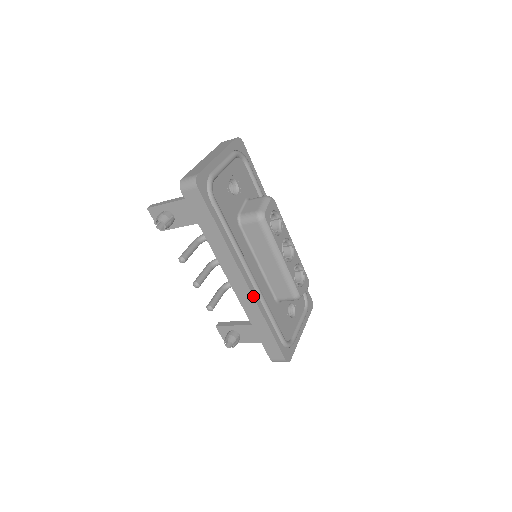
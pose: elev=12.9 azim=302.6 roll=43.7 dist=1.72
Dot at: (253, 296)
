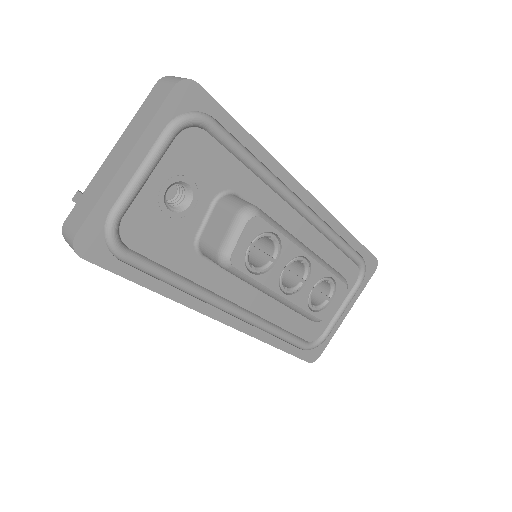
Dot at: (241, 331)
